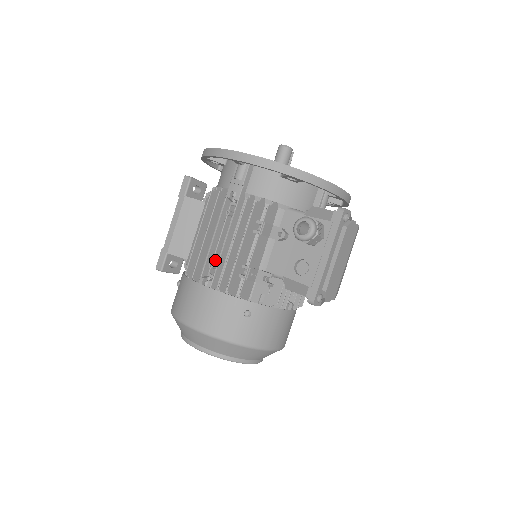
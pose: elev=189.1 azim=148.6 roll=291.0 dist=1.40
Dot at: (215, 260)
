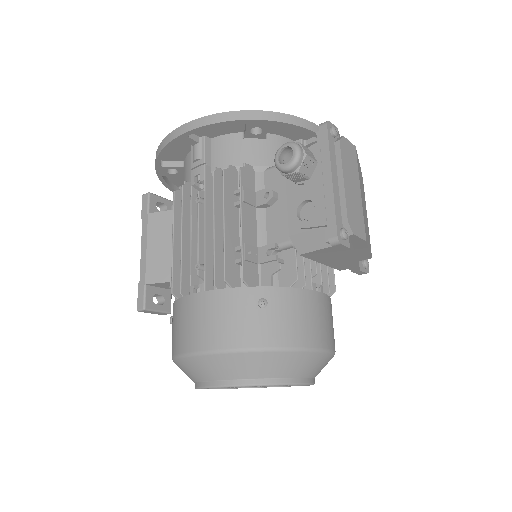
Dot at: (201, 259)
